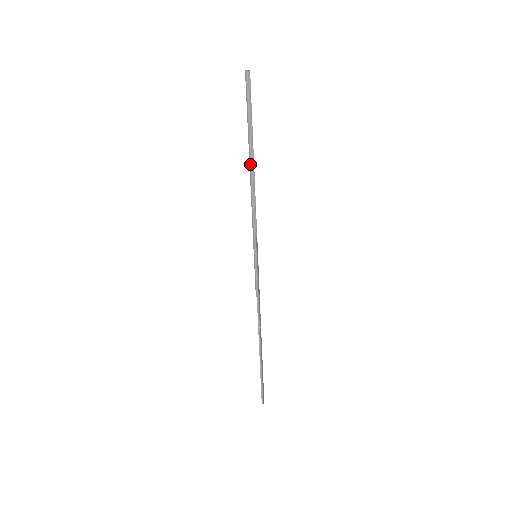
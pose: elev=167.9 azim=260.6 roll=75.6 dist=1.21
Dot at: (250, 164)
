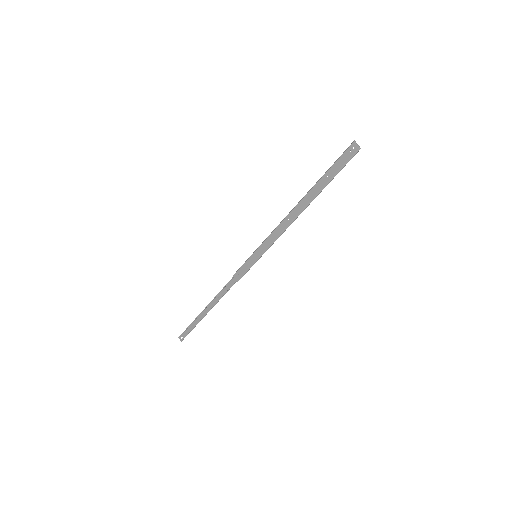
Dot at: (309, 204)
